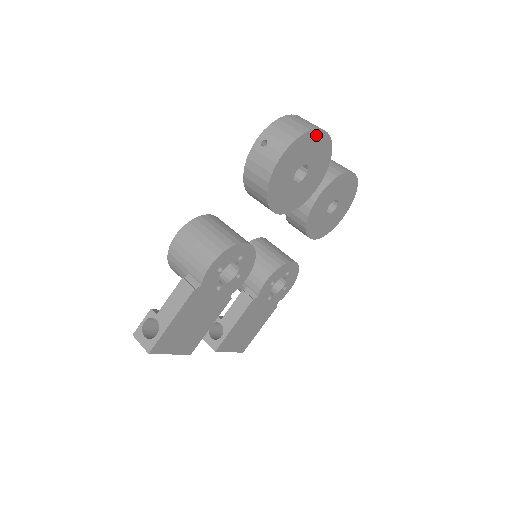
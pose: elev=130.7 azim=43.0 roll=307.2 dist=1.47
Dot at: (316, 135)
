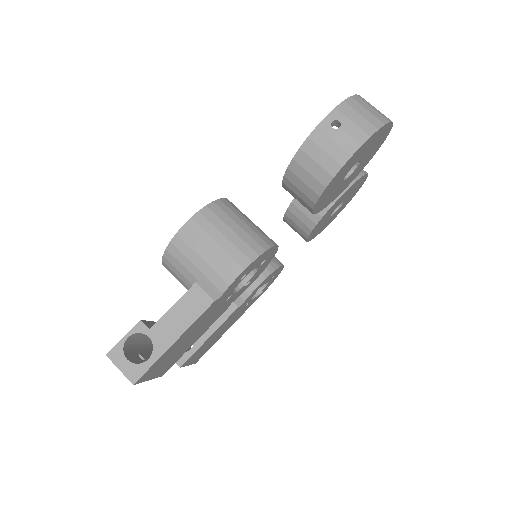
Dot at: (387, 128)
